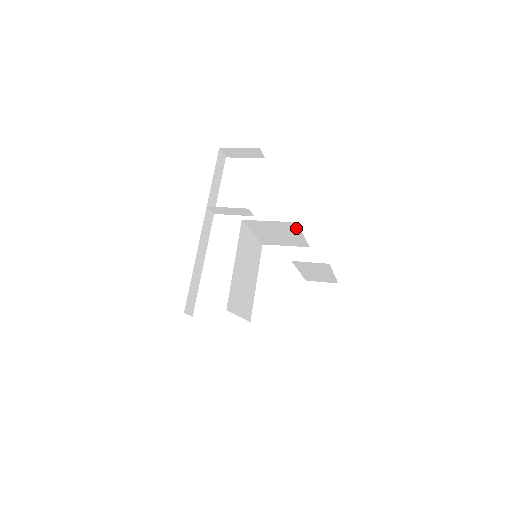
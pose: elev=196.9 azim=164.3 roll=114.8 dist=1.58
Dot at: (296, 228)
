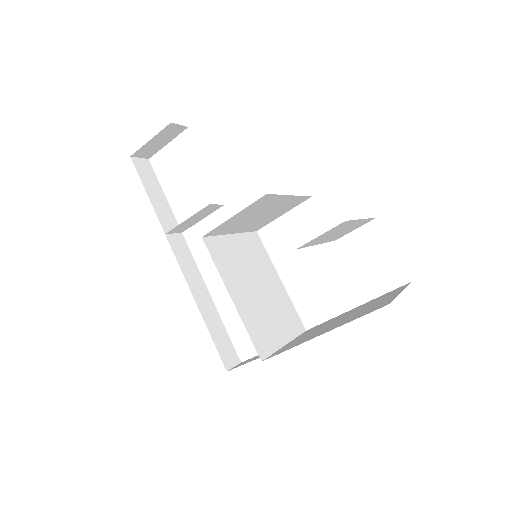
Dot at: (273, 197)
